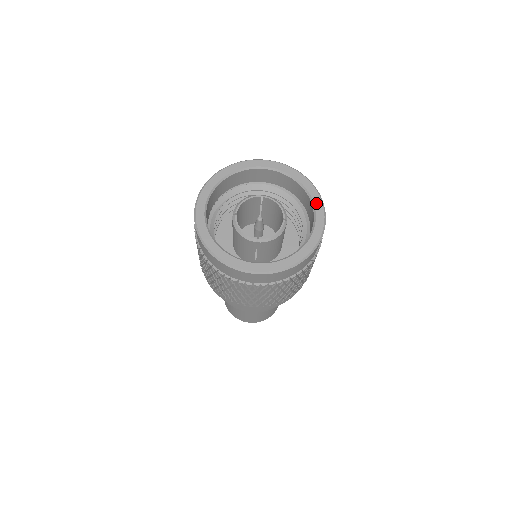
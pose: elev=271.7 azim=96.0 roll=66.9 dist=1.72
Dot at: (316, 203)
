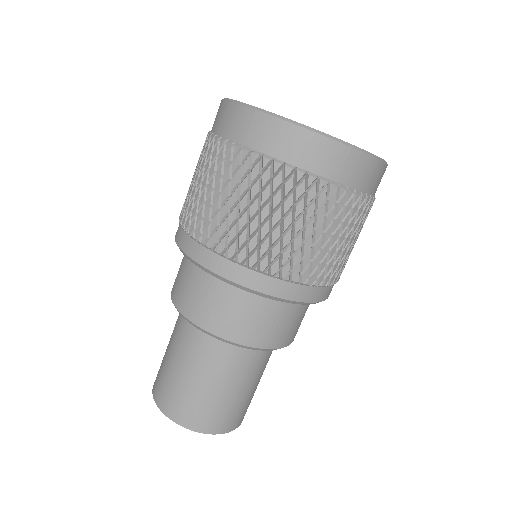
Dot at: occluded
